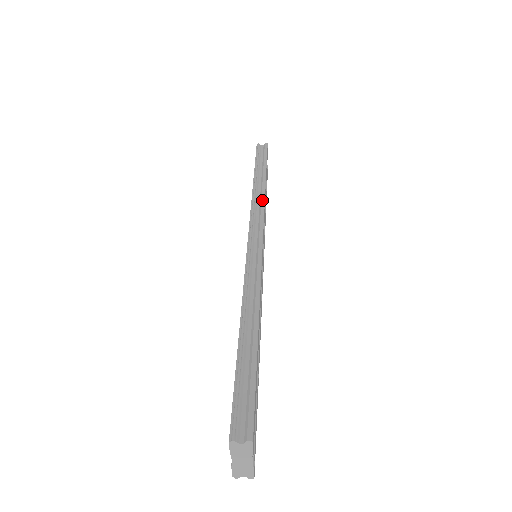
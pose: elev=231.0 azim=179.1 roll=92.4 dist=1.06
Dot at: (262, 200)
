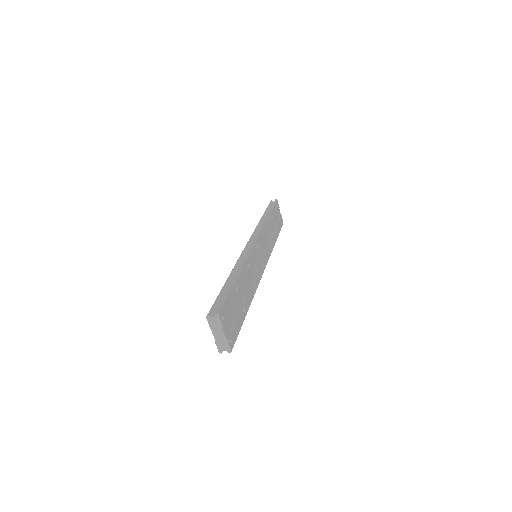
Dot at: (262, 225)
